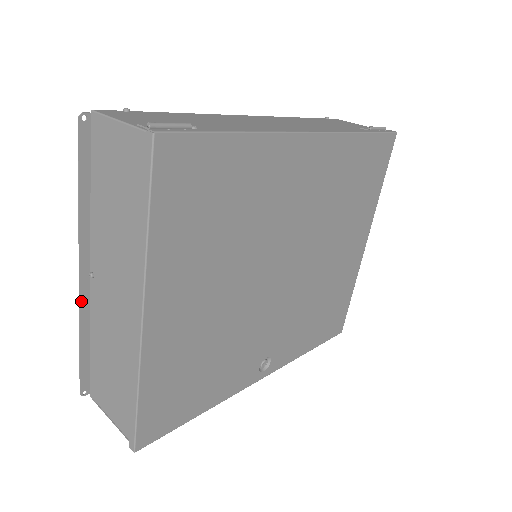
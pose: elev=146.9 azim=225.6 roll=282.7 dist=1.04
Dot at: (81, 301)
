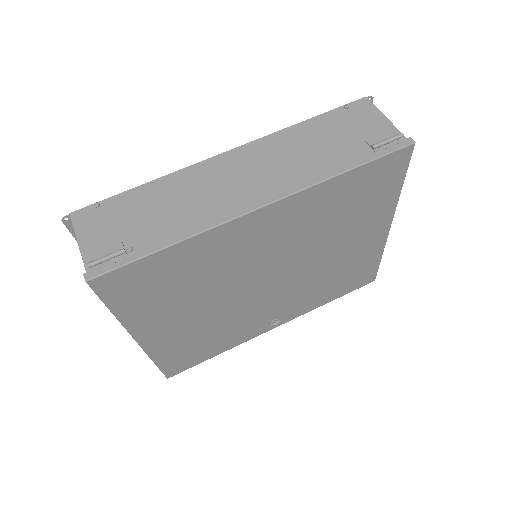
Dot at: occluded
